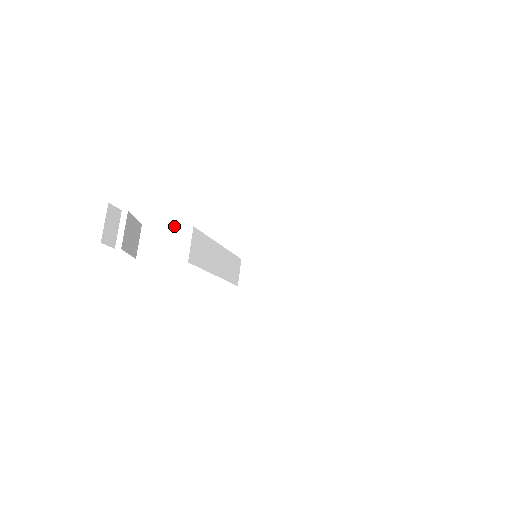
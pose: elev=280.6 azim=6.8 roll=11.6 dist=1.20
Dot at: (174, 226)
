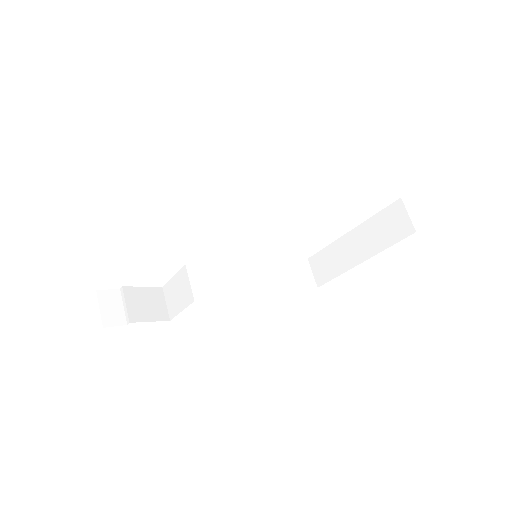
Dot at: (176, 274)
